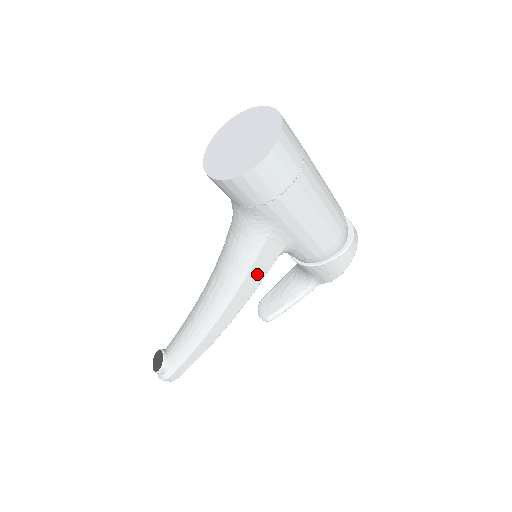
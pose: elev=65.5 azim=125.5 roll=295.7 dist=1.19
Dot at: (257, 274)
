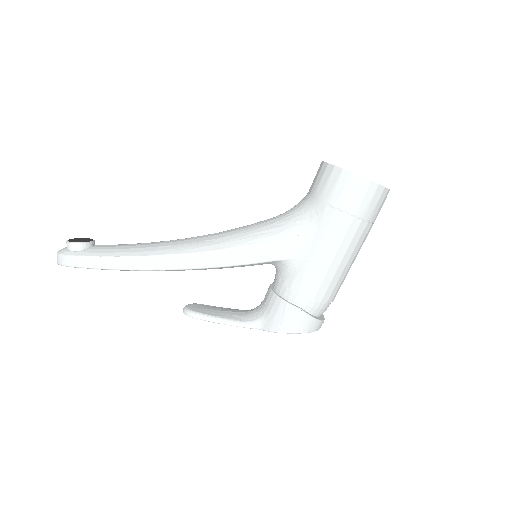
Dot at: (255, 254)
